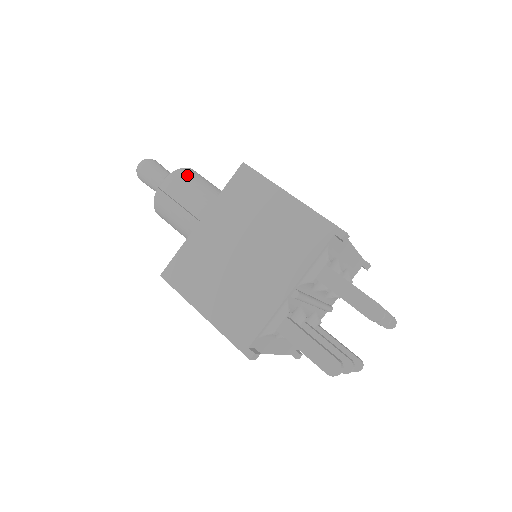
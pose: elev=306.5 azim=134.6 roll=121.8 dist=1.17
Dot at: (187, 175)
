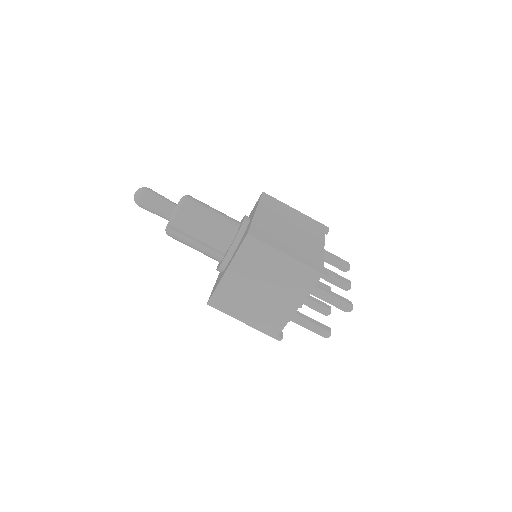
Dot at: (188, 213)
